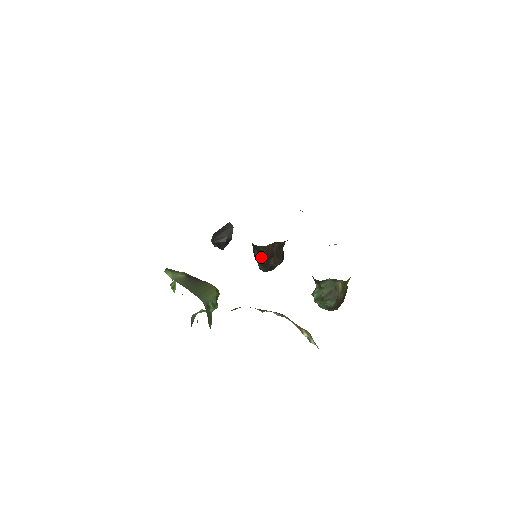
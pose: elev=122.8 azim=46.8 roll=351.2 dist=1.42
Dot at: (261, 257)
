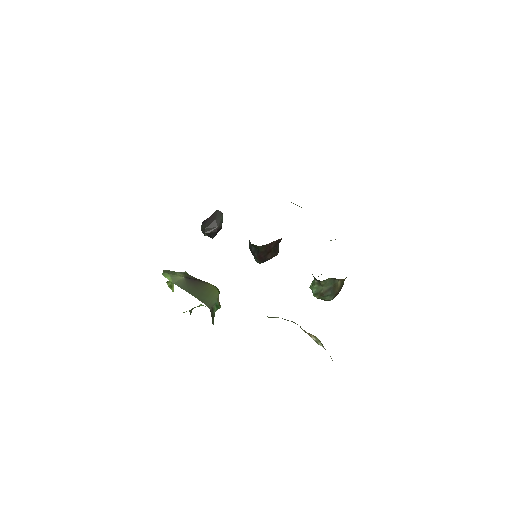
Dot at: (259, 254)
